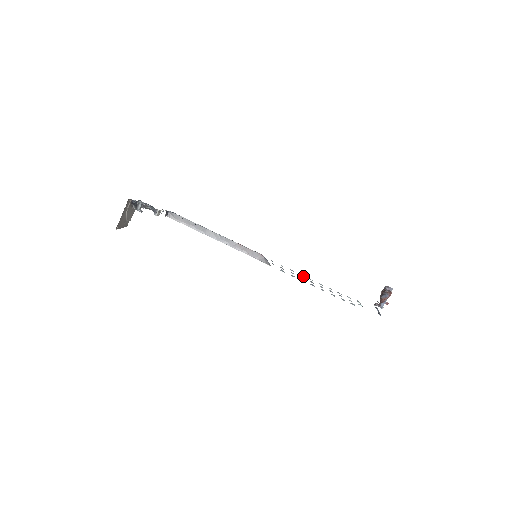
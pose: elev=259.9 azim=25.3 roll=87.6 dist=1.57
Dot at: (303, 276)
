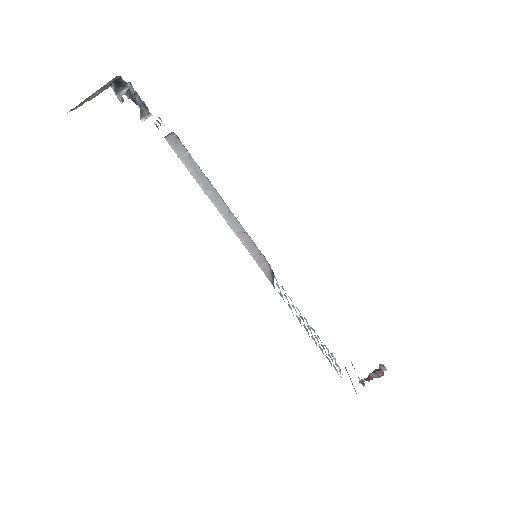
Dot at: (291, 300)
